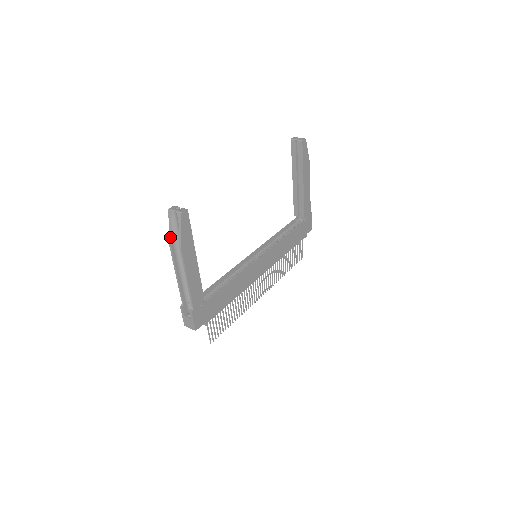
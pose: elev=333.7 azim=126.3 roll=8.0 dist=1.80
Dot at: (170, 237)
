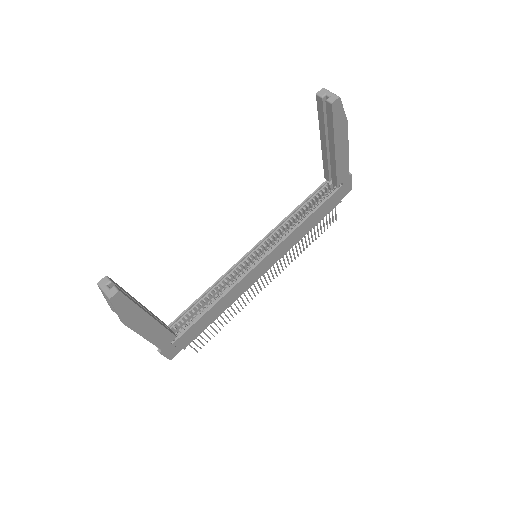
Dot at: occluded
